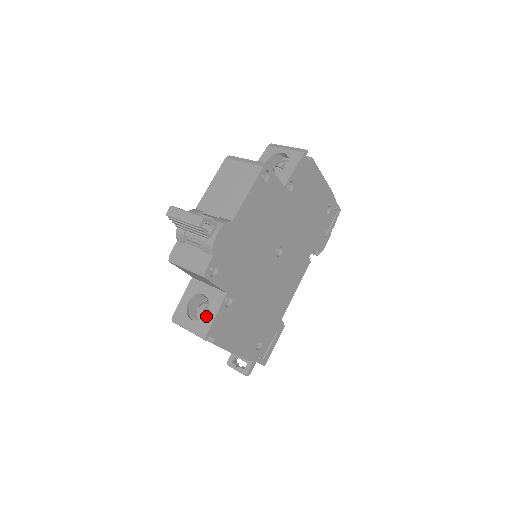
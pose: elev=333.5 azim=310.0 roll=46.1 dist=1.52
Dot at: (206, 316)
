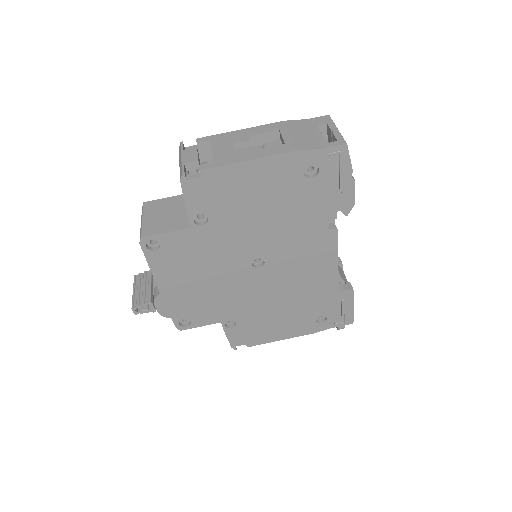
Dot at: occluded
